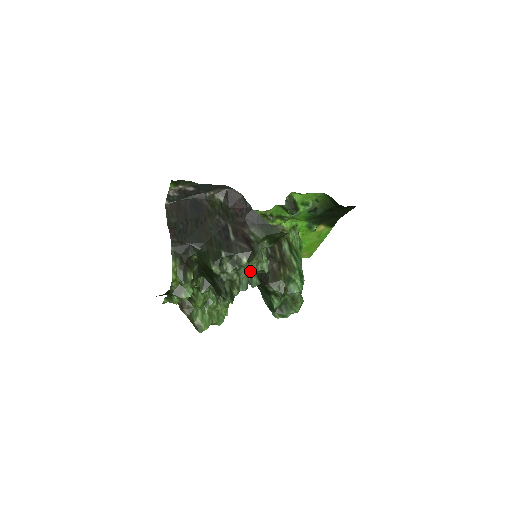
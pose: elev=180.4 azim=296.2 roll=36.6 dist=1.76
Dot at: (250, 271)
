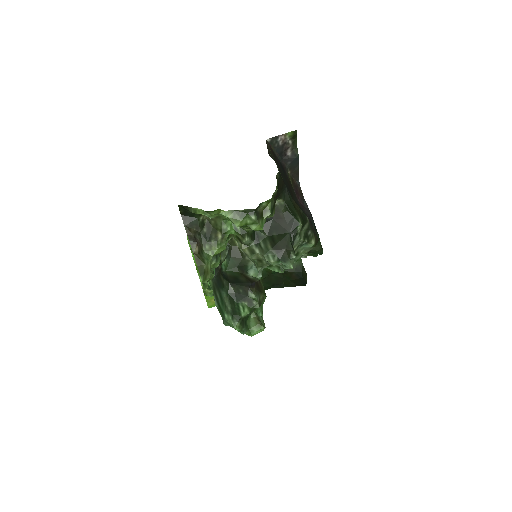
Dot at: (297, 256)
